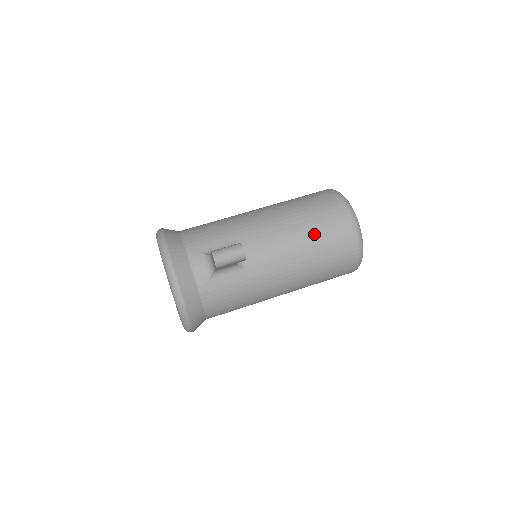
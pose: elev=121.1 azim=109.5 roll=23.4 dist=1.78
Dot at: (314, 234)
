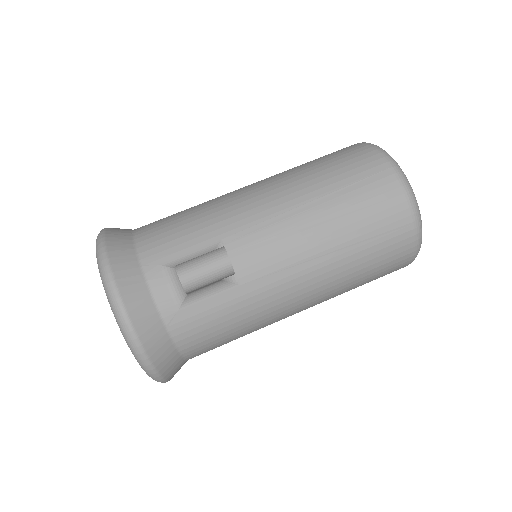
Dot at: (344, 218)
